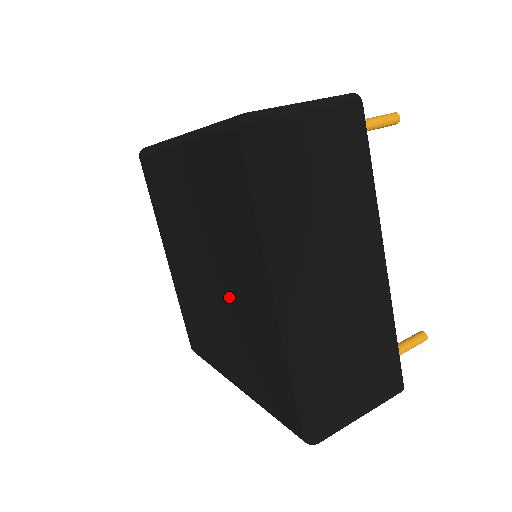
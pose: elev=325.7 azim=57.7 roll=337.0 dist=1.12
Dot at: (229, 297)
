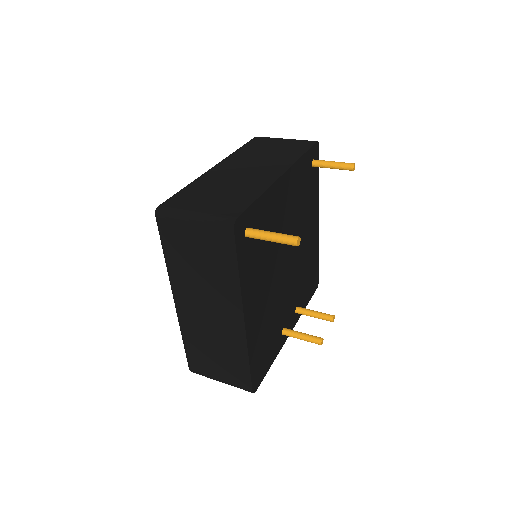
Dot at: occluded
